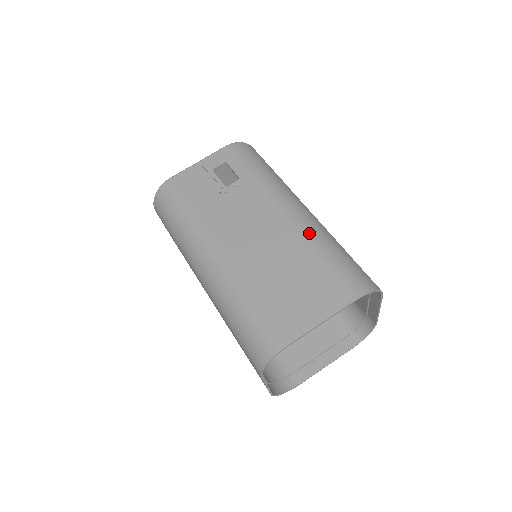
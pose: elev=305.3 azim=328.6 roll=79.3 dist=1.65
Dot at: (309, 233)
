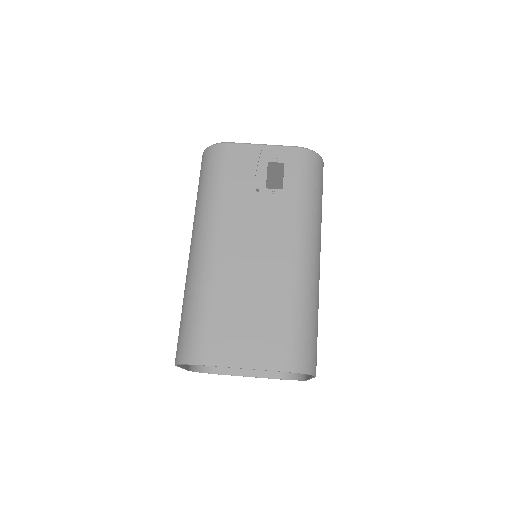
Dot at: (296, 285)
